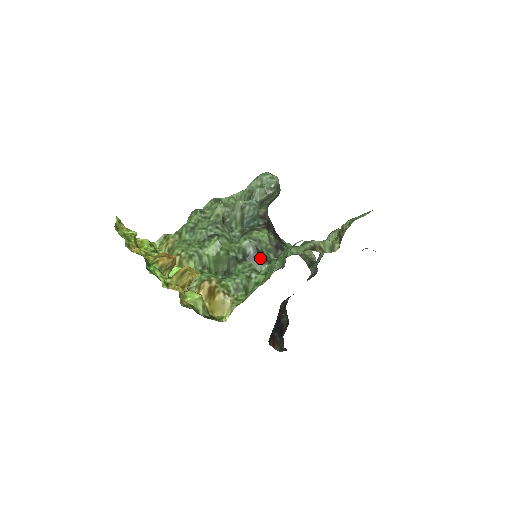
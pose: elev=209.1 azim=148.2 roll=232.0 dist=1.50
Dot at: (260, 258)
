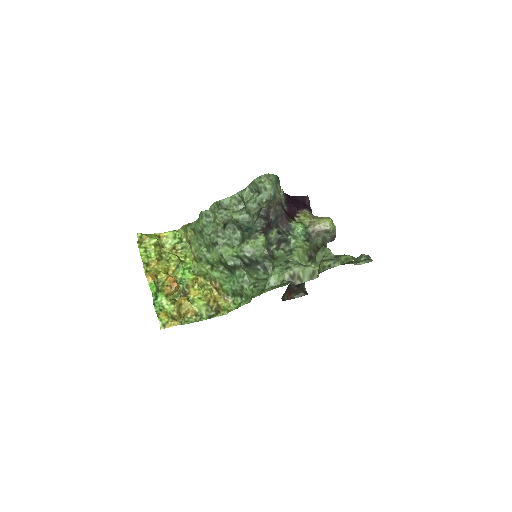
Dot at: (255, 265)
